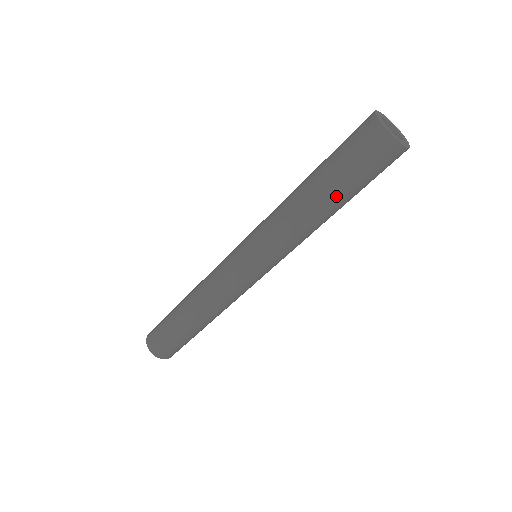
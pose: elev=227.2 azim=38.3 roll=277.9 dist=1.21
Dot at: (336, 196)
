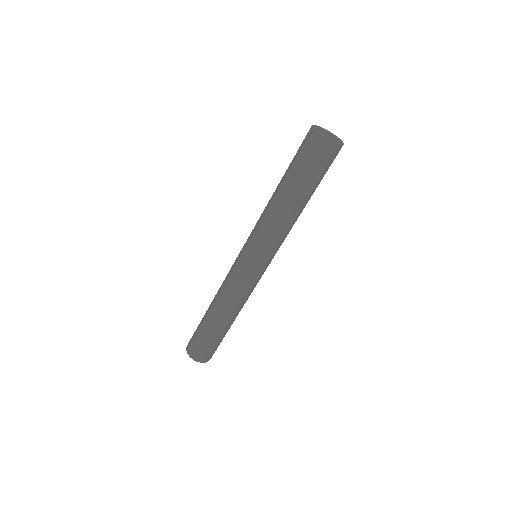
Dot at: (289, 185)
